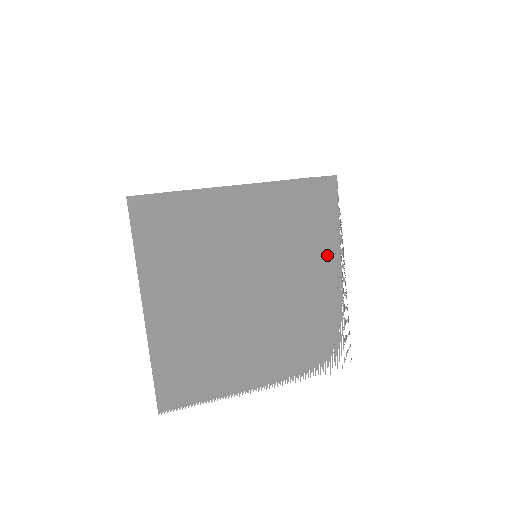
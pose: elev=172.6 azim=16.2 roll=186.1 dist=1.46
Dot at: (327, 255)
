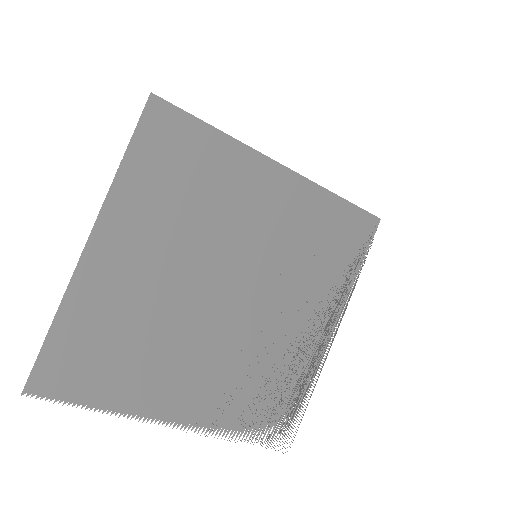
Dot at: (329, 301)
